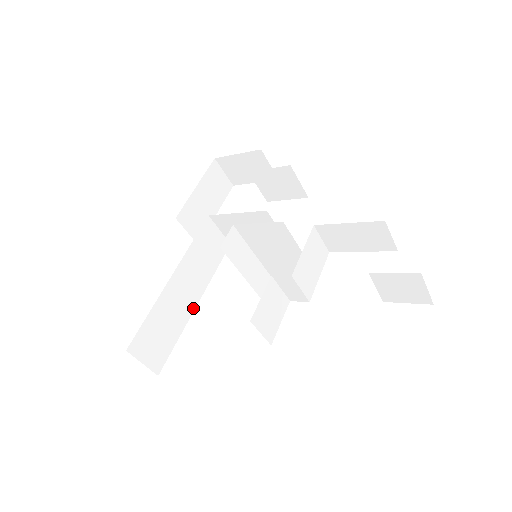
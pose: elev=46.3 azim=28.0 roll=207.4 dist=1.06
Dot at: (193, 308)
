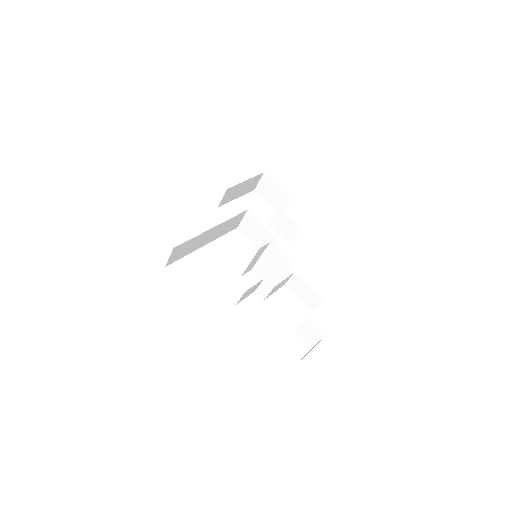
Dot at: (201, 246)
